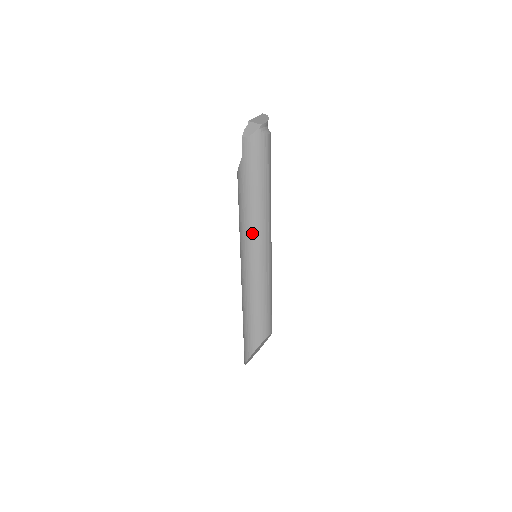
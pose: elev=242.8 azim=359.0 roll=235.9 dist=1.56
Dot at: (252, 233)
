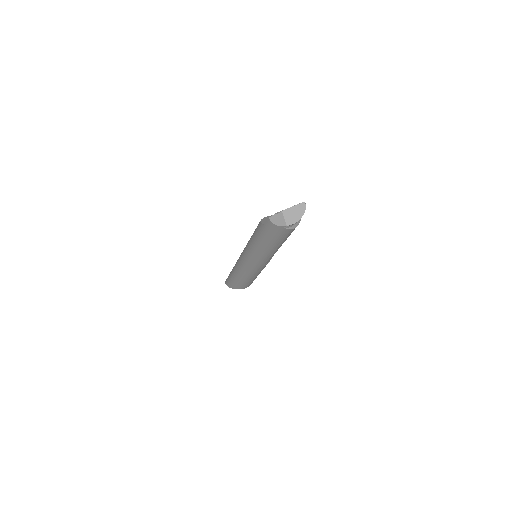
Dot at: (253, 256)
